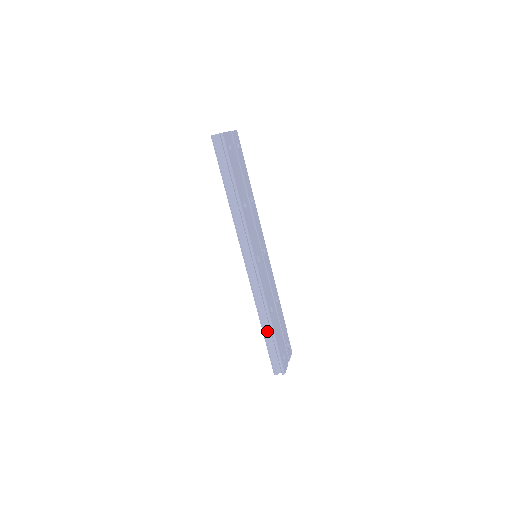
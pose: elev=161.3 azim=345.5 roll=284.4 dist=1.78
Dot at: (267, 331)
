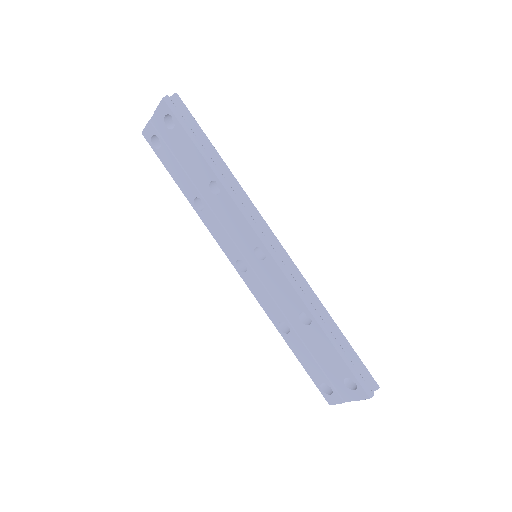
Dot at: (332, 334)
